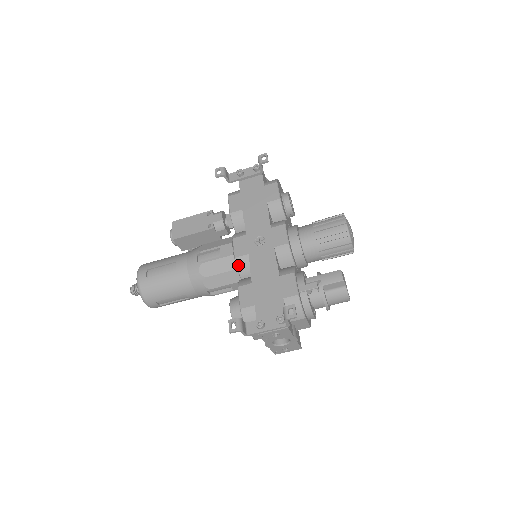
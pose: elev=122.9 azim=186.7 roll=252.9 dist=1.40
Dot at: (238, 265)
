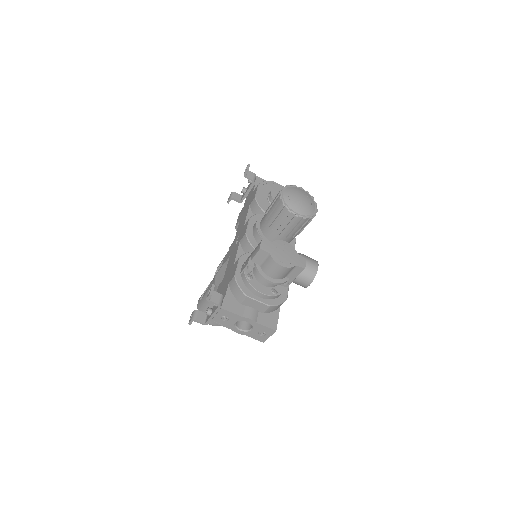
Dot at: occluded
